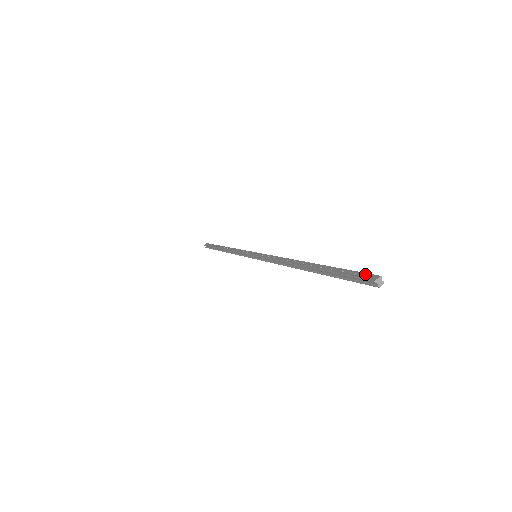
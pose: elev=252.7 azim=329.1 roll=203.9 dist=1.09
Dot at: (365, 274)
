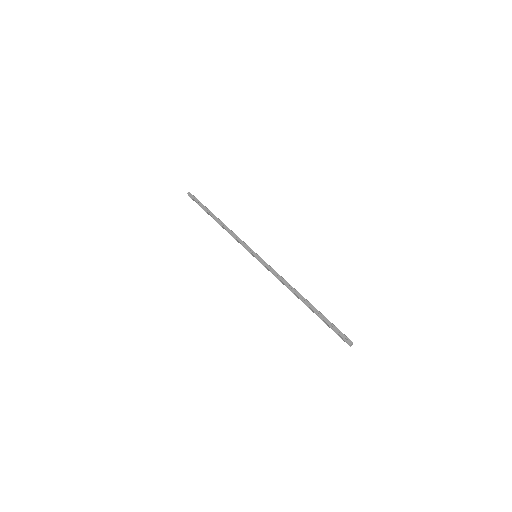
Dot at: (345, 336)
